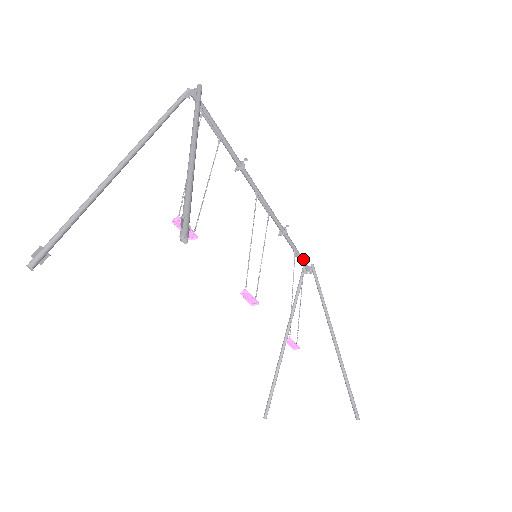
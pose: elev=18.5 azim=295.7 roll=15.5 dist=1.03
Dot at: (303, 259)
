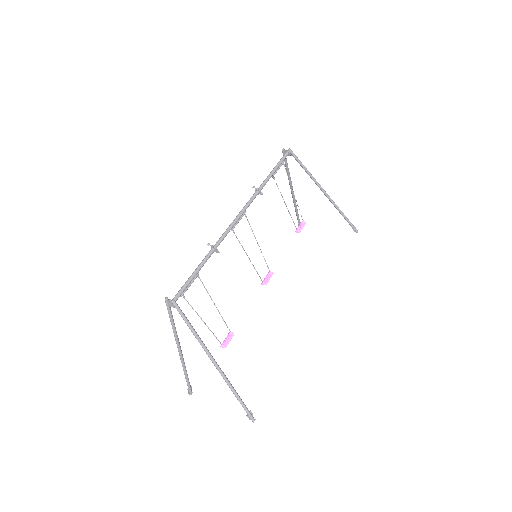
Dot at: (280, 163)
